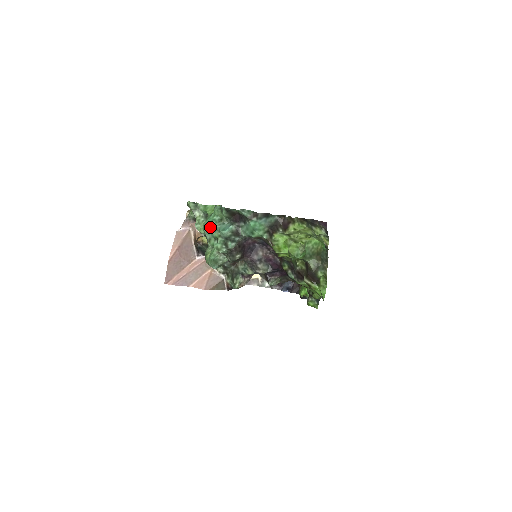
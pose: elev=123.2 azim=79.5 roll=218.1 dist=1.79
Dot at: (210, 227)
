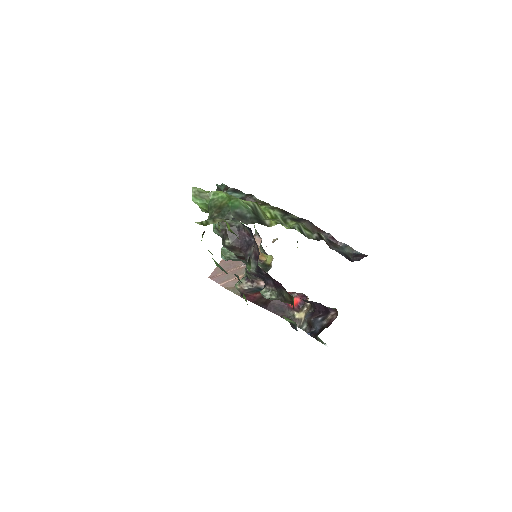
Dot at: occluded
